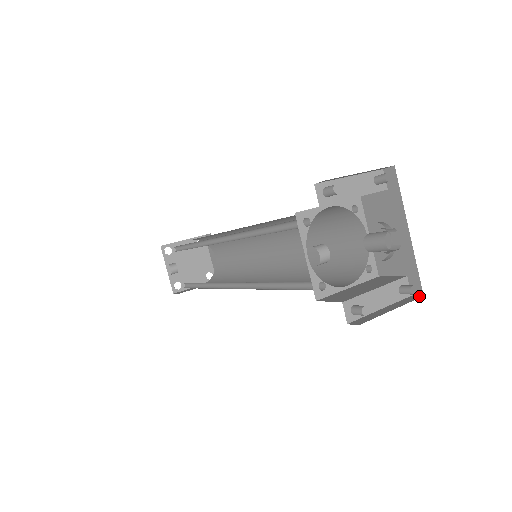
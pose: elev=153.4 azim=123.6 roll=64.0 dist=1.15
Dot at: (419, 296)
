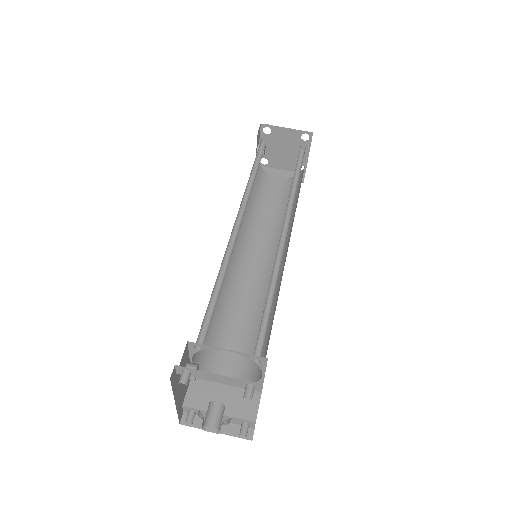
Dot at: (251, 437)
